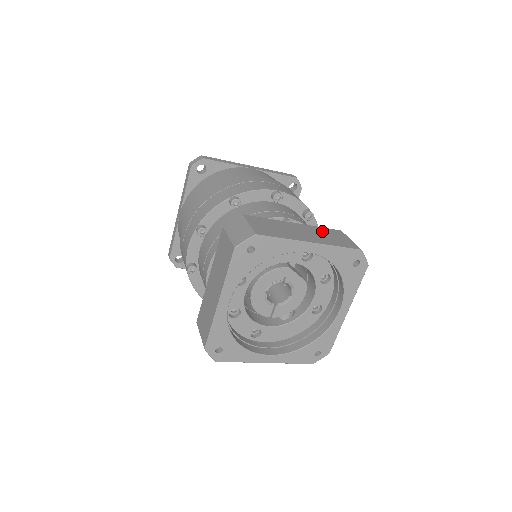
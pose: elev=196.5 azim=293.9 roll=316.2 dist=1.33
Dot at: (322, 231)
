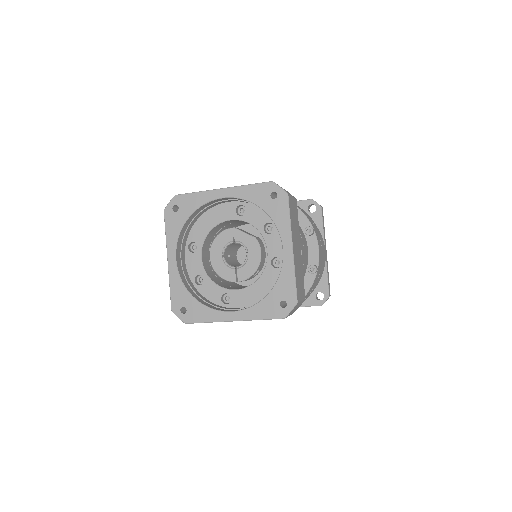
Dot at: occluded
